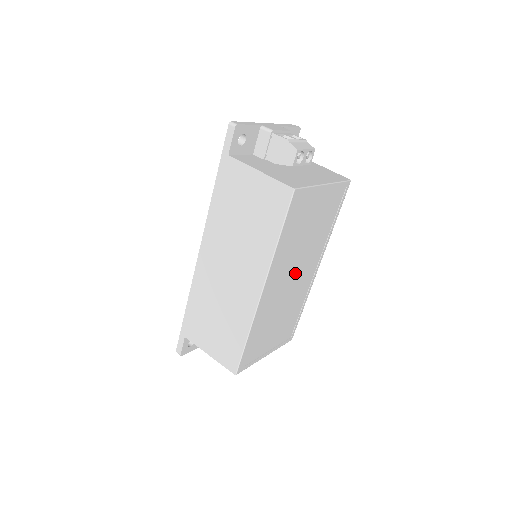
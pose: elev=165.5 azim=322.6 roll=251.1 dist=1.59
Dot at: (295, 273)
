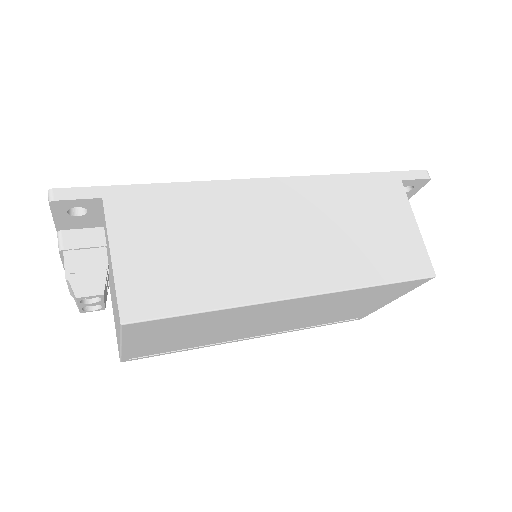
Dot at: (278, 319)
